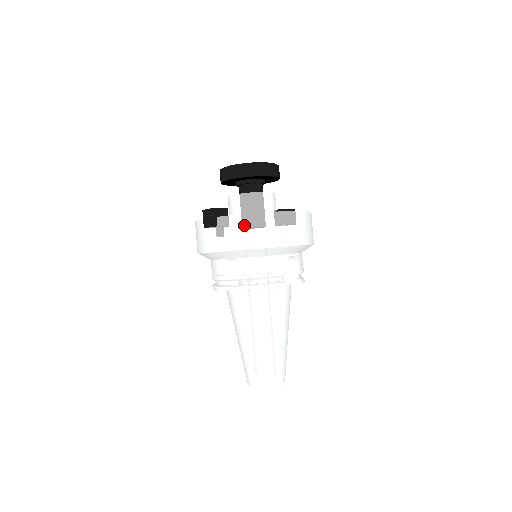
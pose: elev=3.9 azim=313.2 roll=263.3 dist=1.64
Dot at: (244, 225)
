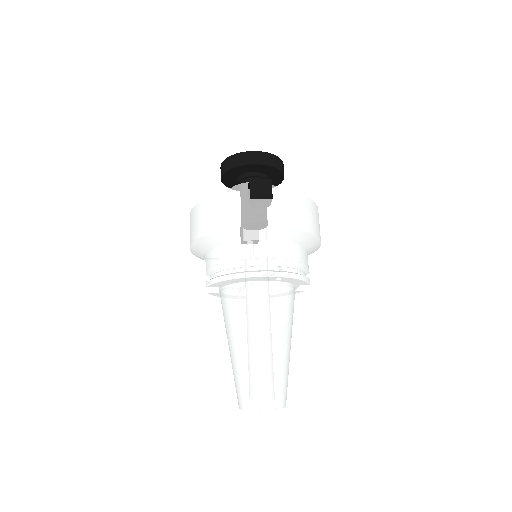
Dot at: (301, 205)
